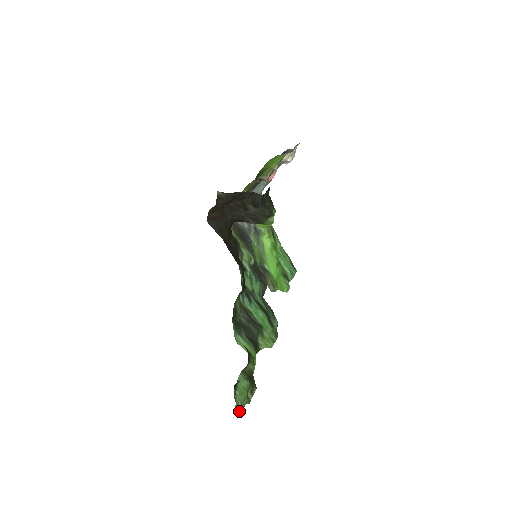
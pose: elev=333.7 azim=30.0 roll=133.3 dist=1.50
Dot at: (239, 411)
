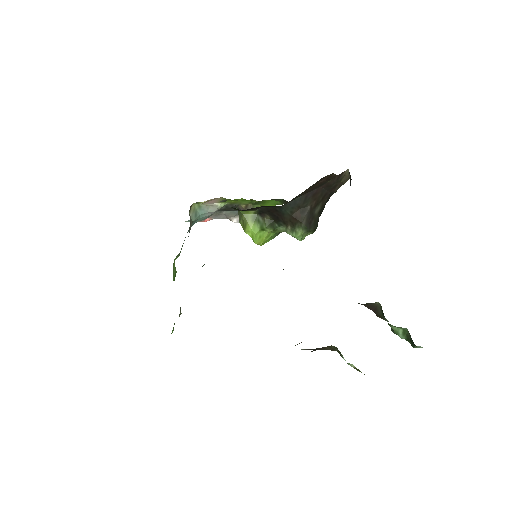
Dot at: occluded
